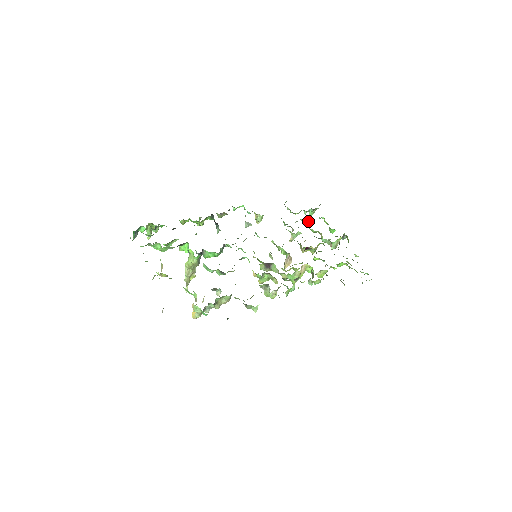
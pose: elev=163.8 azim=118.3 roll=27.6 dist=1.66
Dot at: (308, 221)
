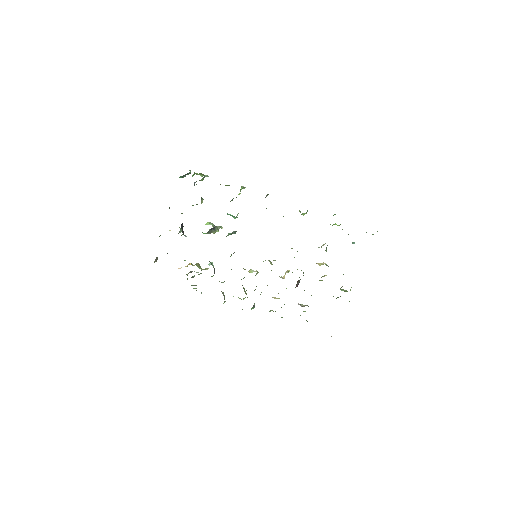
Dot at: occluded
